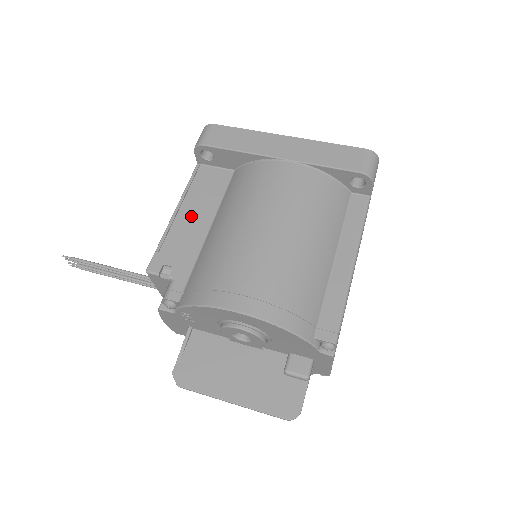
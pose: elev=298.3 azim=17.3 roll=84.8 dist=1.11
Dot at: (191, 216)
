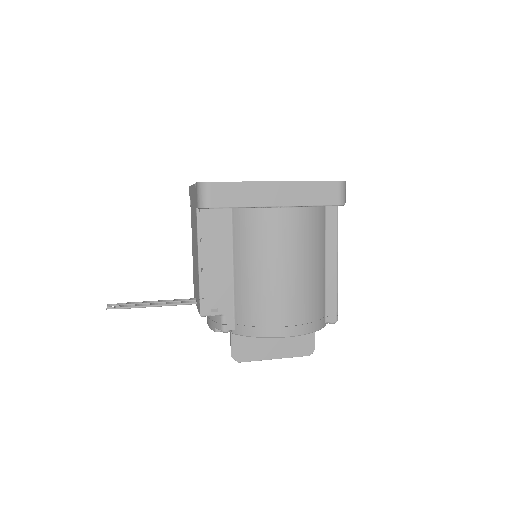
Dot at: (214, 261)
